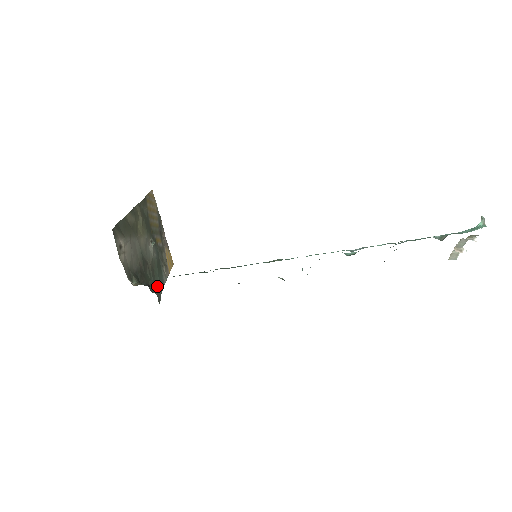
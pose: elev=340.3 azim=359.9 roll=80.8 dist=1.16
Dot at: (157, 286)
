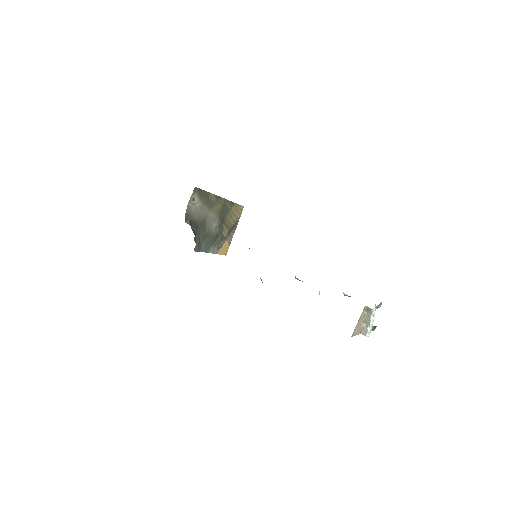
Dot at: (202, 245)
